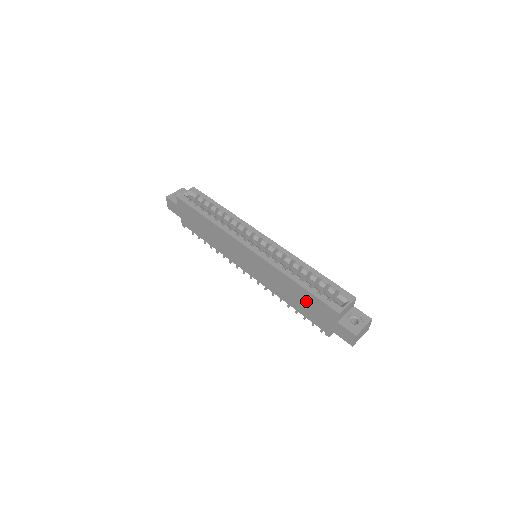
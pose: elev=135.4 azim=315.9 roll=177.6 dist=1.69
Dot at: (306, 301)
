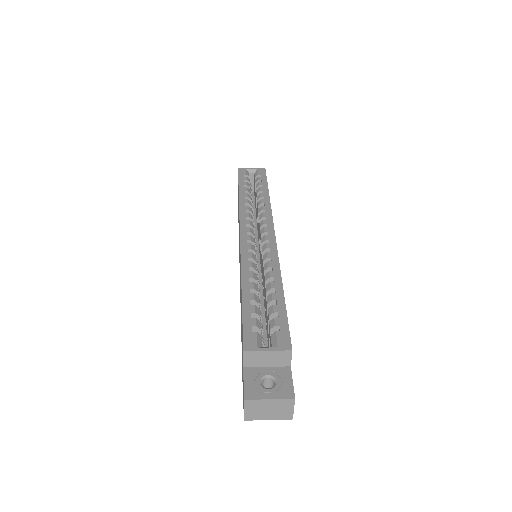
Dot at: occluded
